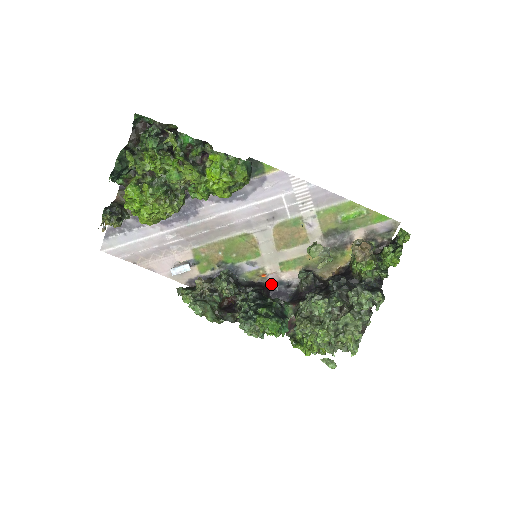
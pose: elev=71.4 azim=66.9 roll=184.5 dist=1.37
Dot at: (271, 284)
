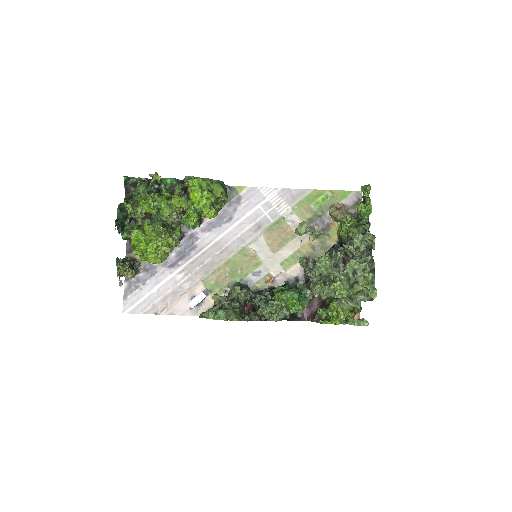
Dot at: occluded
